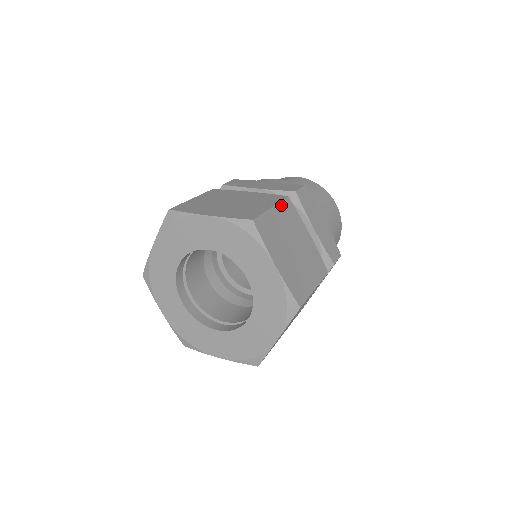
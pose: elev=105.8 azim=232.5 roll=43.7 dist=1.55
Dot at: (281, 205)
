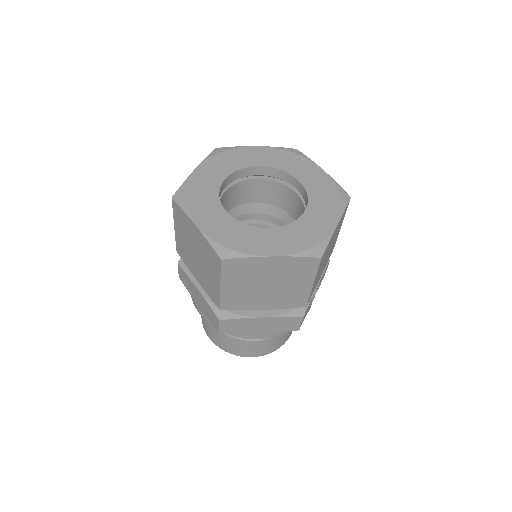
Dot at: occluded
